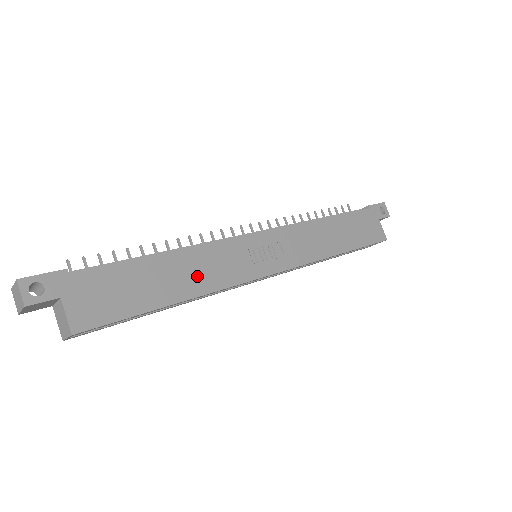
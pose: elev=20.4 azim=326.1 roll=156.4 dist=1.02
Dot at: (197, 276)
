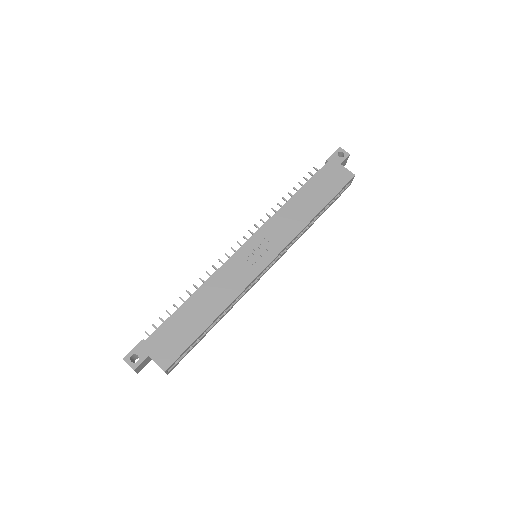
Dot at: (218, 297)
